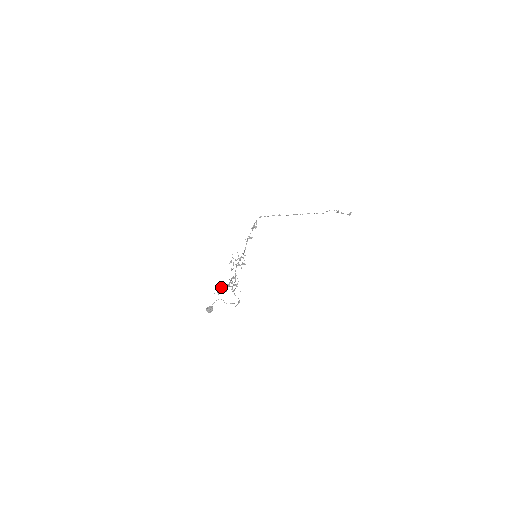
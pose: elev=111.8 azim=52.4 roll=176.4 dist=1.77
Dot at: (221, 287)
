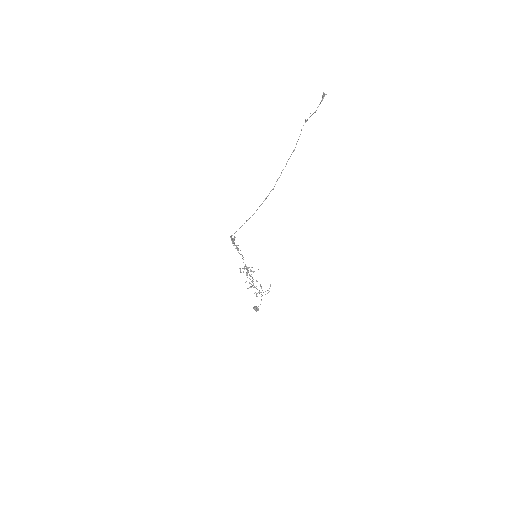
Dot at: (250, 287)
